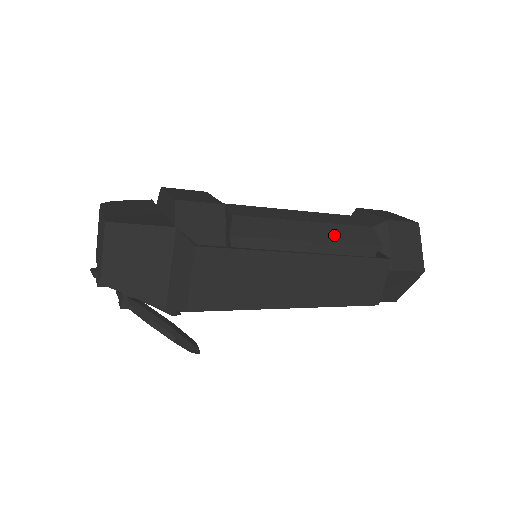
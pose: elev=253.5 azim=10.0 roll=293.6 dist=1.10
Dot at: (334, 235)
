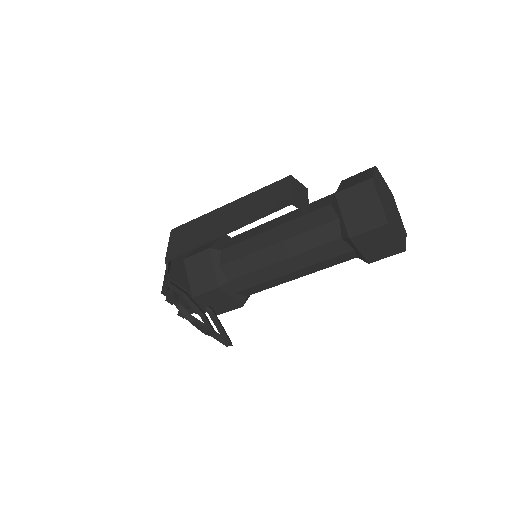
Dot at: occluded
